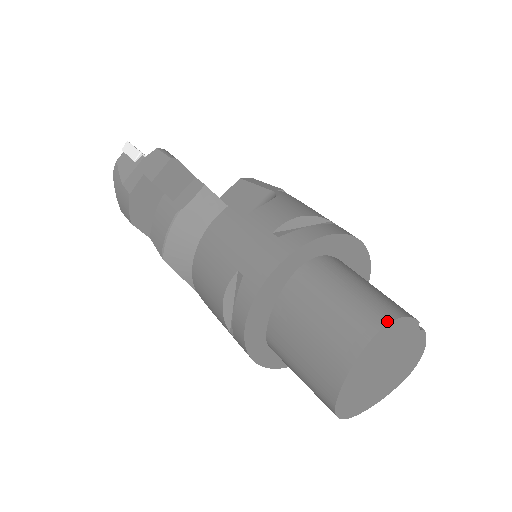
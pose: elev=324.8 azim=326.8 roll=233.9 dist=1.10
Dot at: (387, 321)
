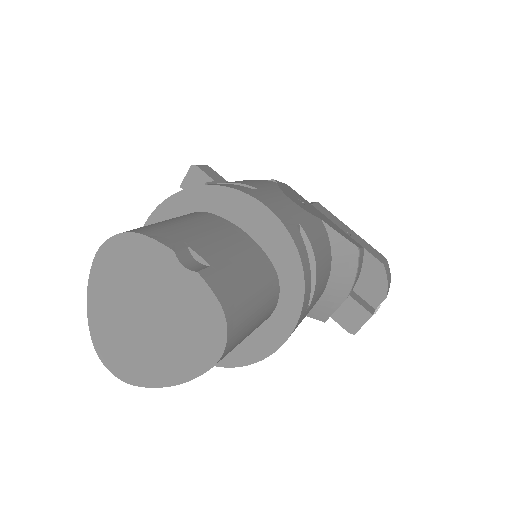
Dot at: (116, 235)
